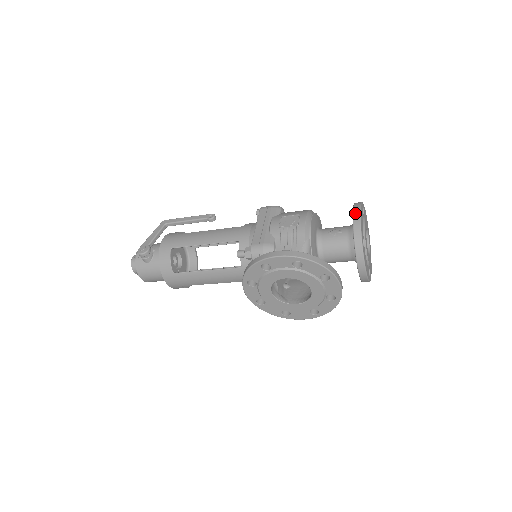
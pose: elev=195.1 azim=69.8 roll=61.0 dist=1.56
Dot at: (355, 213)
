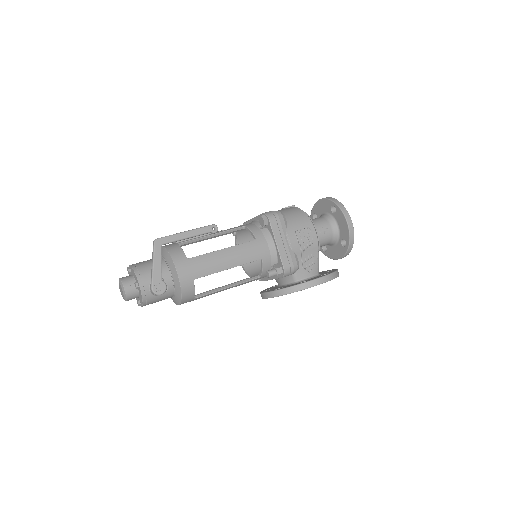
Dot at: (350, 224)
